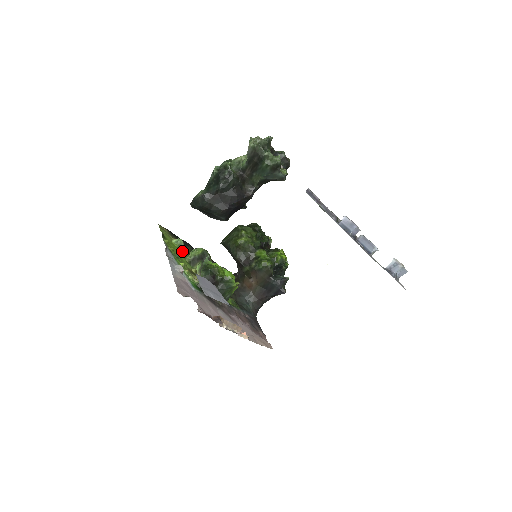
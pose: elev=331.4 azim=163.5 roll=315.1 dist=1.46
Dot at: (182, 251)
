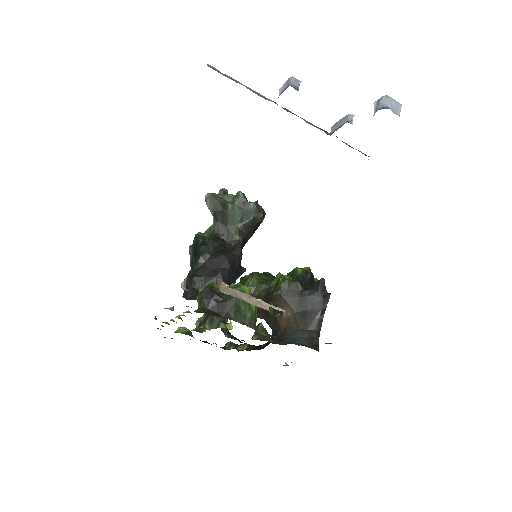
Dot at: (189, 335)
